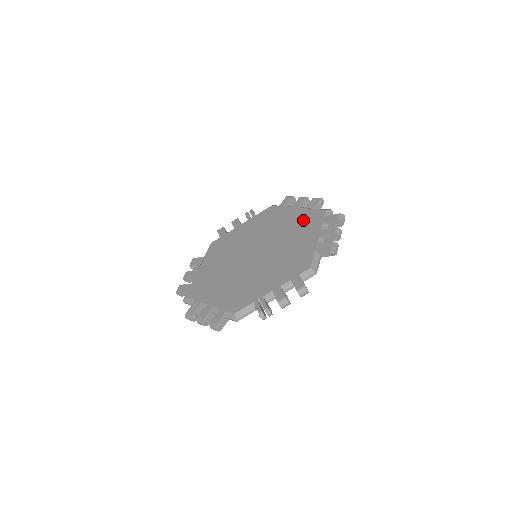
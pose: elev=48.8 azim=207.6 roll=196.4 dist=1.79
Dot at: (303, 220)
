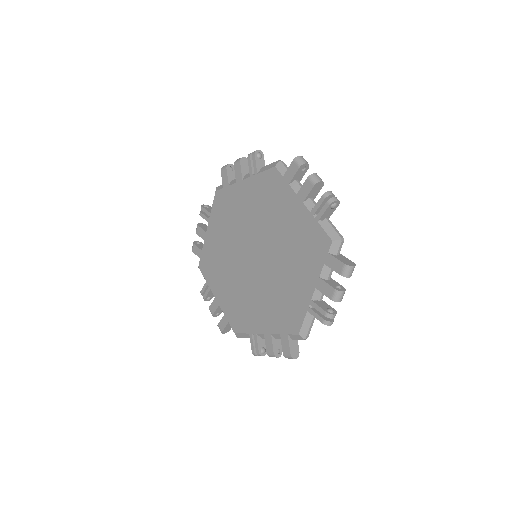
Dot at: (304, 238)
